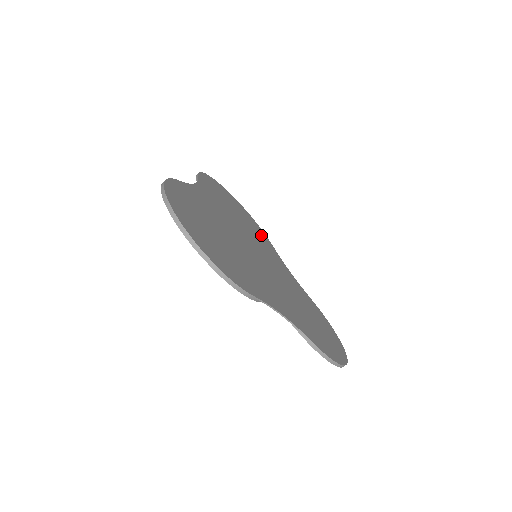
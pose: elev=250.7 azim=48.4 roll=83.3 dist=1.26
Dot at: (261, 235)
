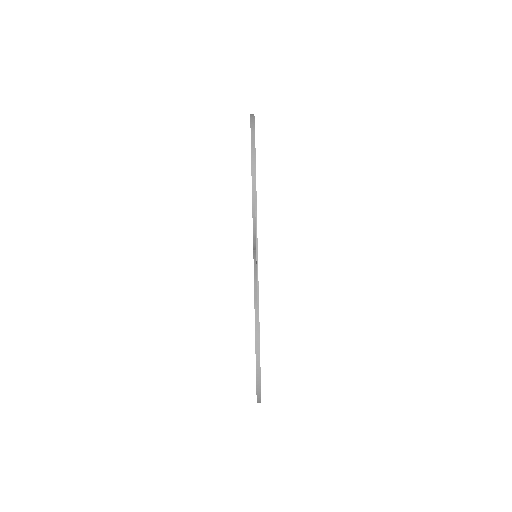
Dot at: occluded
